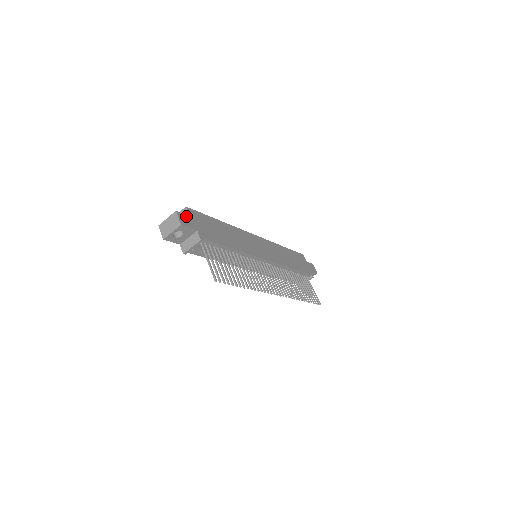
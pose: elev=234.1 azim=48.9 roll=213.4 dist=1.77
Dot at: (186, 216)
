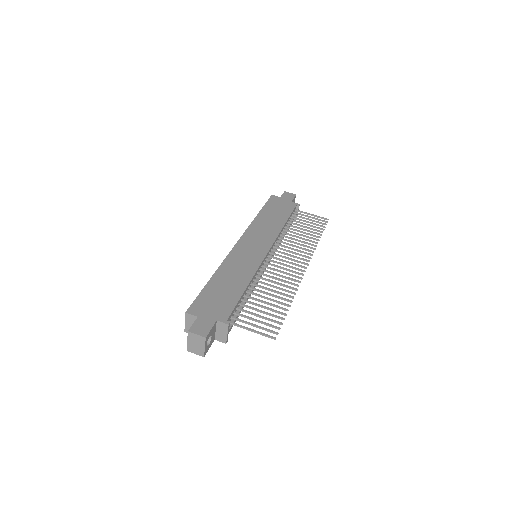
Dot at: (197, 322)
